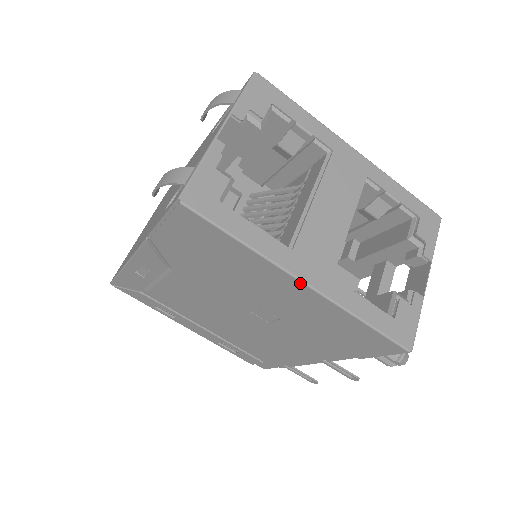
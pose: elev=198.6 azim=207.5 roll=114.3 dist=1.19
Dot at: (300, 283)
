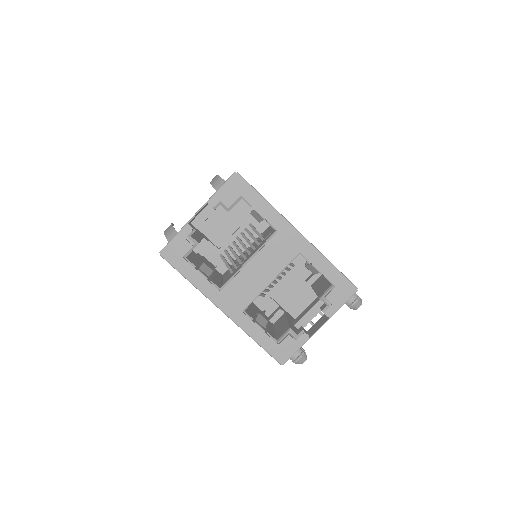
Dot at: occluded
